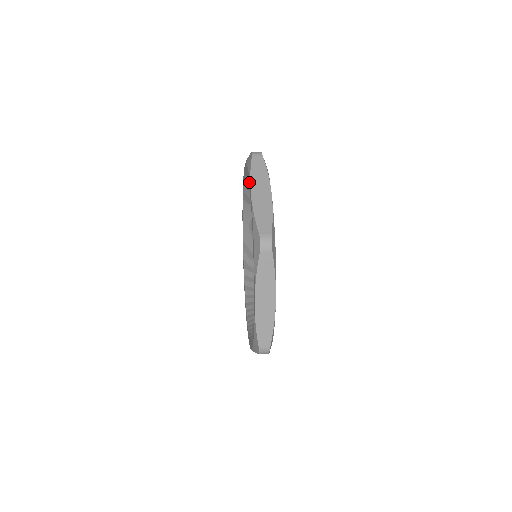
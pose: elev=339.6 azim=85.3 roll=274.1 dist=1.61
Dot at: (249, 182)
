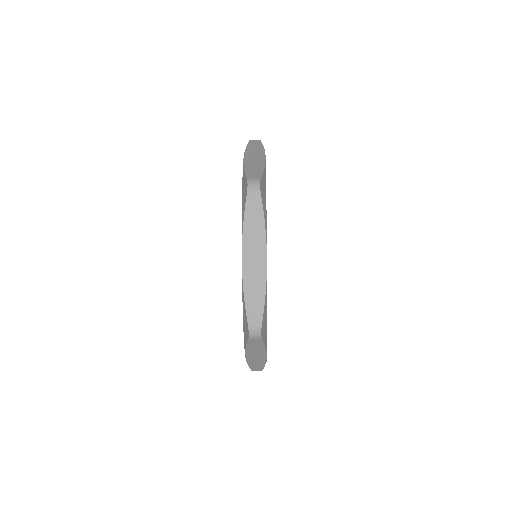
Dot at: occluded
